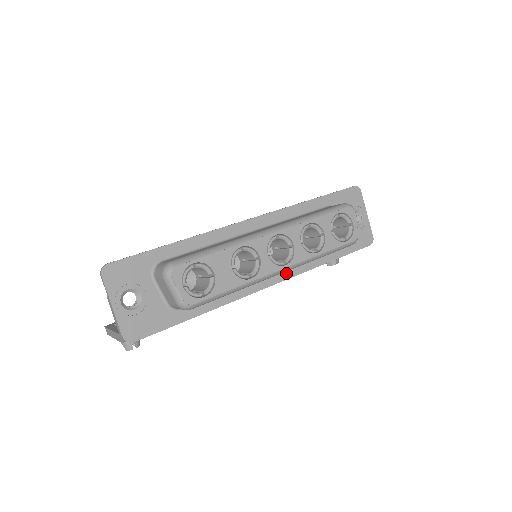
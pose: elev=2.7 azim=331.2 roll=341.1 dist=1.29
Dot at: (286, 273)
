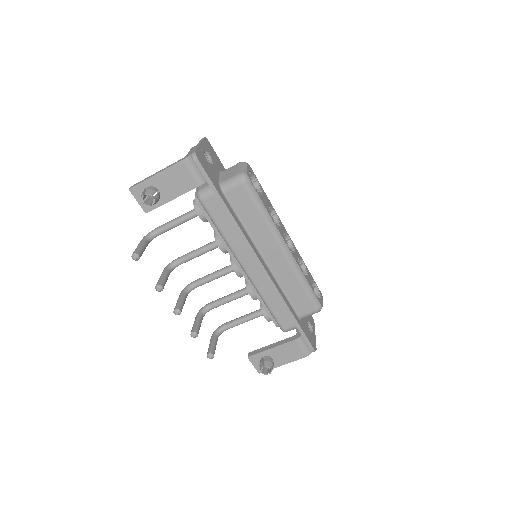
Dot at: (272, 277)
